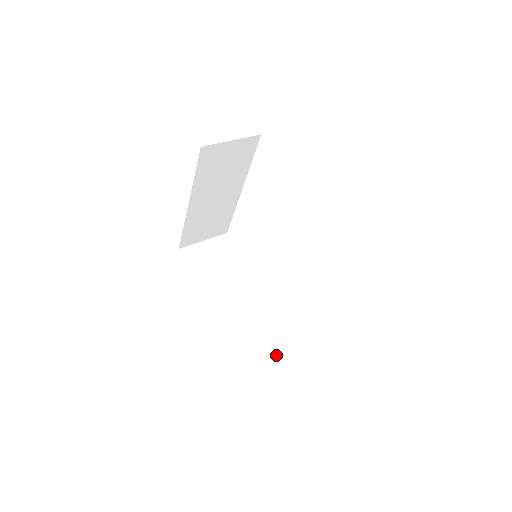
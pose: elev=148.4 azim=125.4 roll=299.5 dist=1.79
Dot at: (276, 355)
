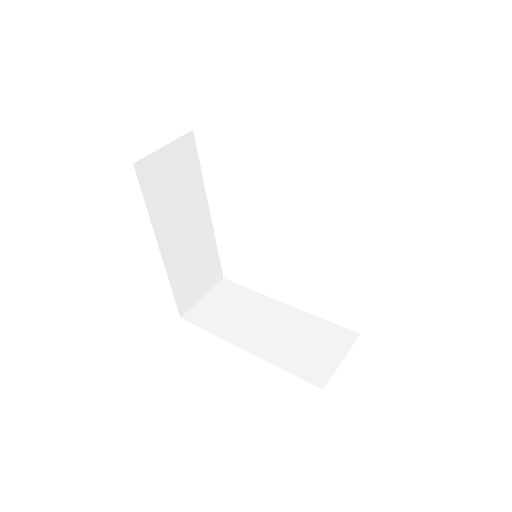
Dot at: (203, 295)
